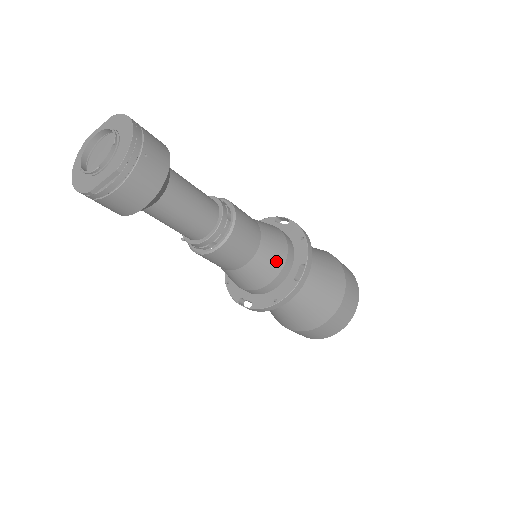
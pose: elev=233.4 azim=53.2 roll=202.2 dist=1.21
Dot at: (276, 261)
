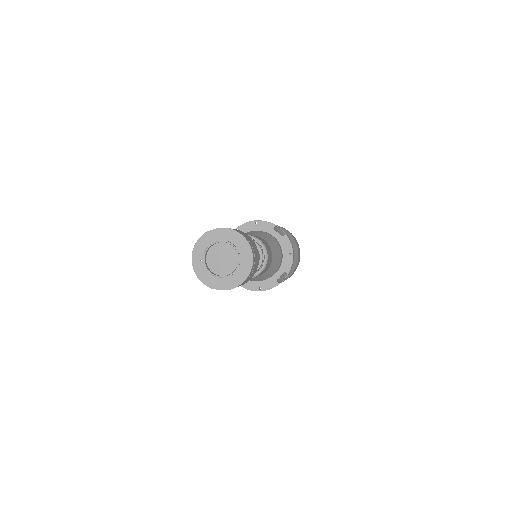
Dot at: (272, 272)
